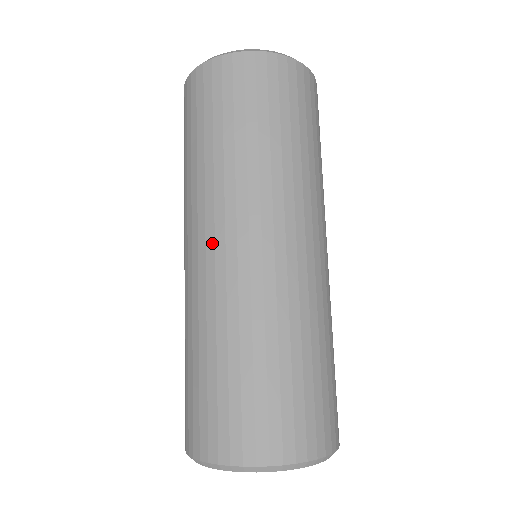
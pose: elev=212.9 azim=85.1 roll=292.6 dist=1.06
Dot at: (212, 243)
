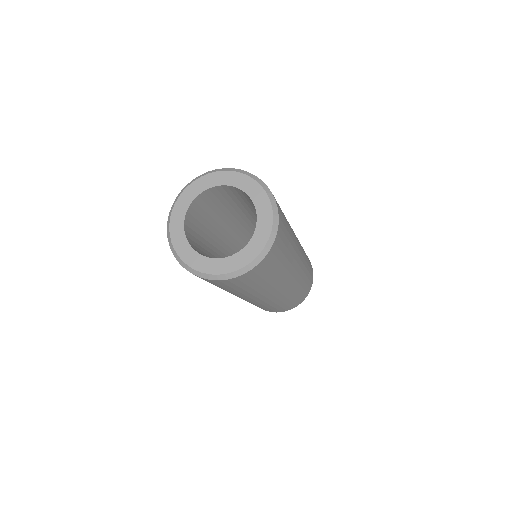
Dot at: occluded
